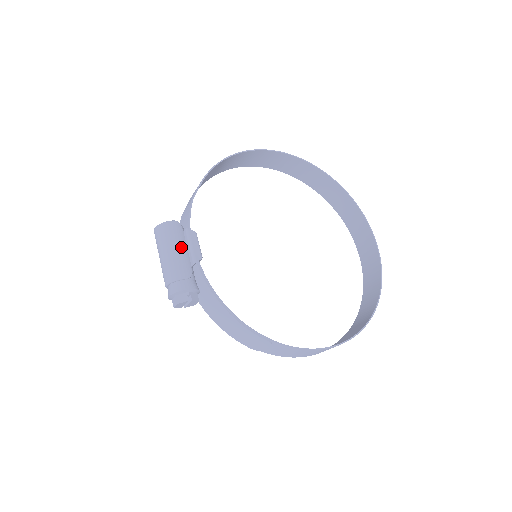
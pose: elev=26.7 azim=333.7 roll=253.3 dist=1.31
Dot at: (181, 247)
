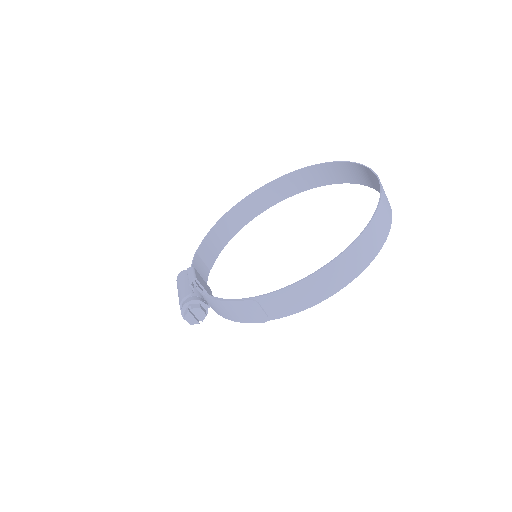
Dot at: (185, 282)
